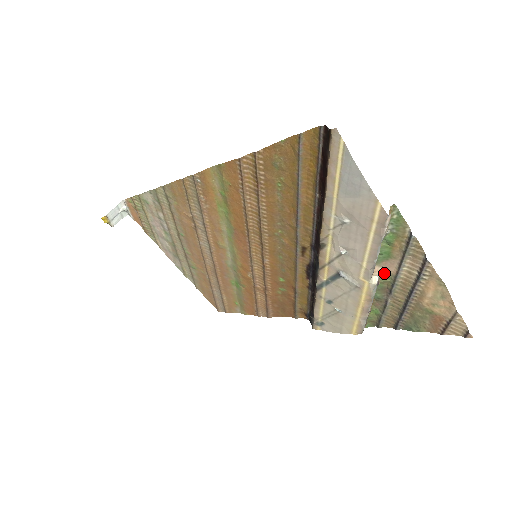
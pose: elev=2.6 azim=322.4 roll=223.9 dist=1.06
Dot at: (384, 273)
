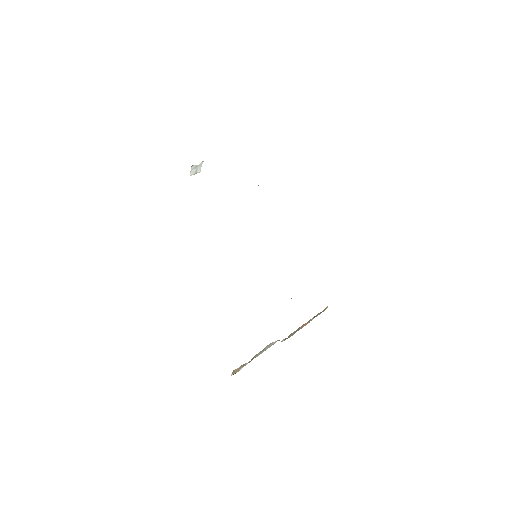
Dot at: occluded
